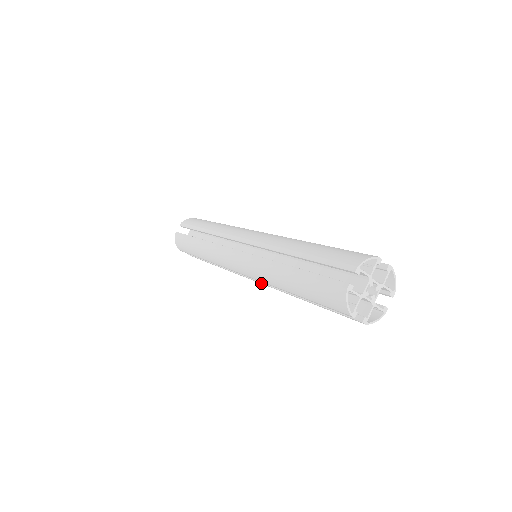
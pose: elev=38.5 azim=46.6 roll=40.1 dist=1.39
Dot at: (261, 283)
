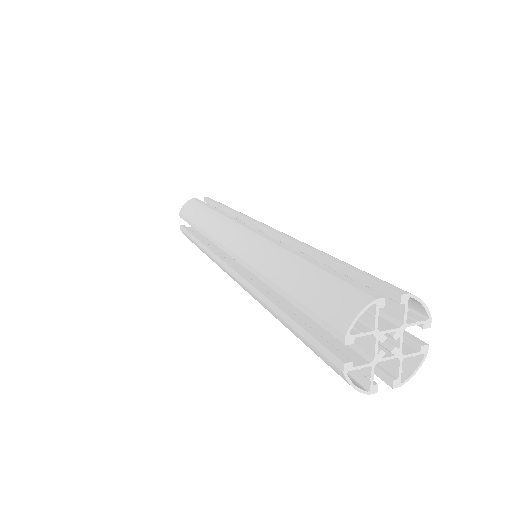
Dot at: occluded
